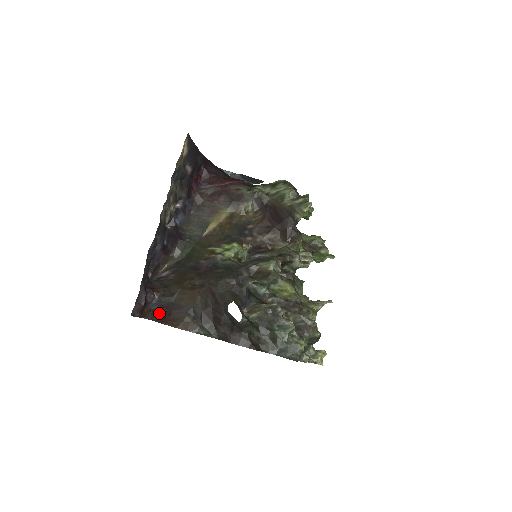
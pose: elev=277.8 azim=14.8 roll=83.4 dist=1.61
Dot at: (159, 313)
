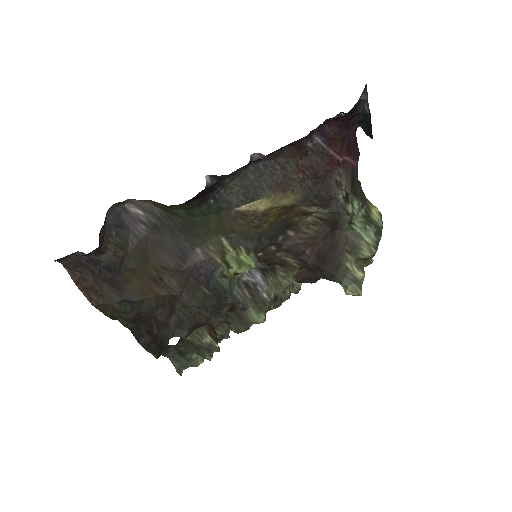
Dot at: (82, 266)
